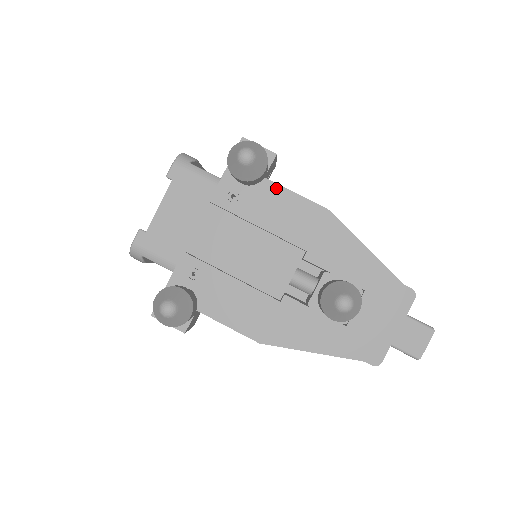
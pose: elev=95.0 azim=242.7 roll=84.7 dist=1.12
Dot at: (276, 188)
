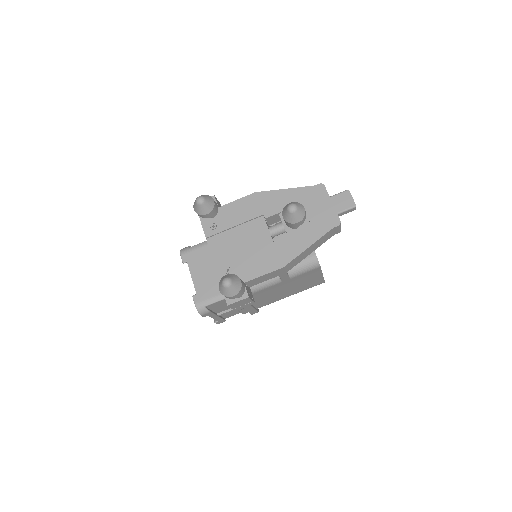
Dot at: (227, 206)
